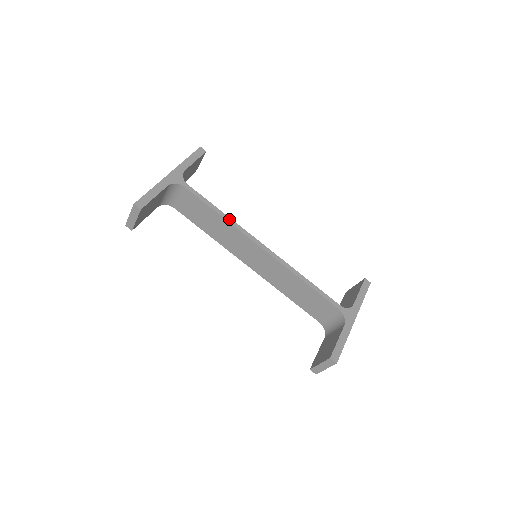
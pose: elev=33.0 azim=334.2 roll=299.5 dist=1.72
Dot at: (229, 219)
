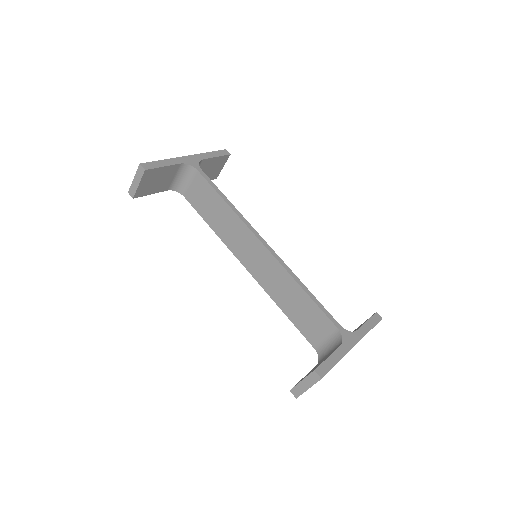
Dot at: (235, 209)
